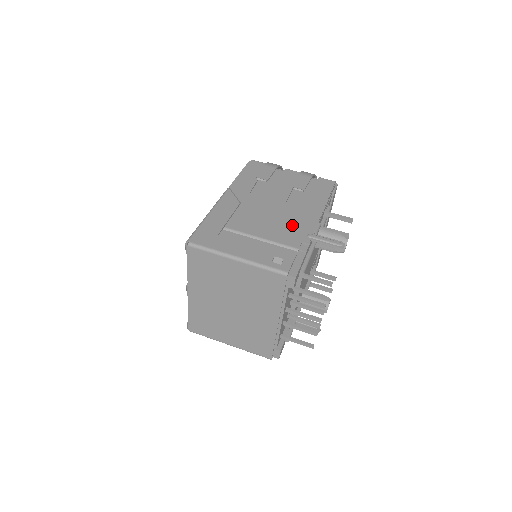
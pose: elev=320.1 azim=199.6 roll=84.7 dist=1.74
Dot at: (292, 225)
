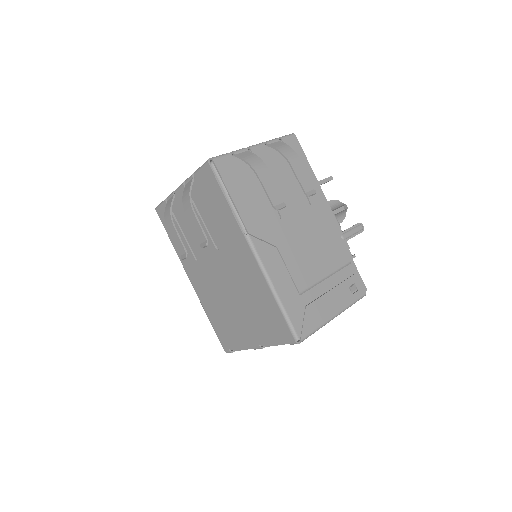
Dot at: (326, 237)
